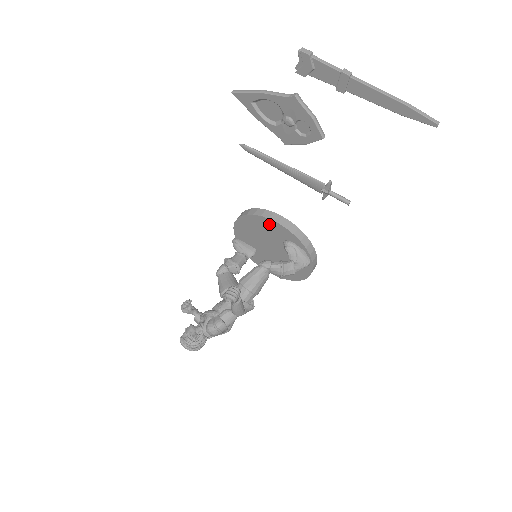
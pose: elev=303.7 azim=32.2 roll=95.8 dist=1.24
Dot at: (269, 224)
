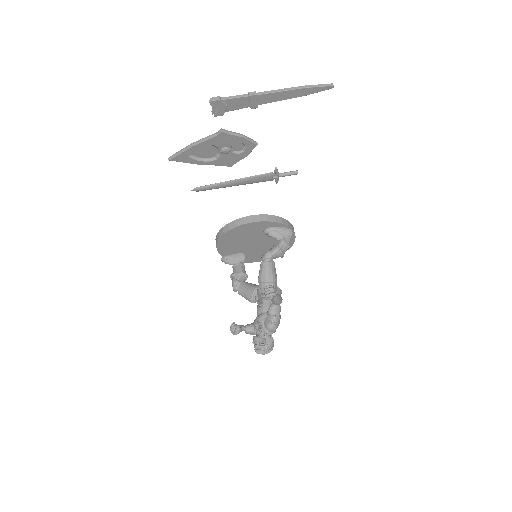
Dot at: (245, 228)
